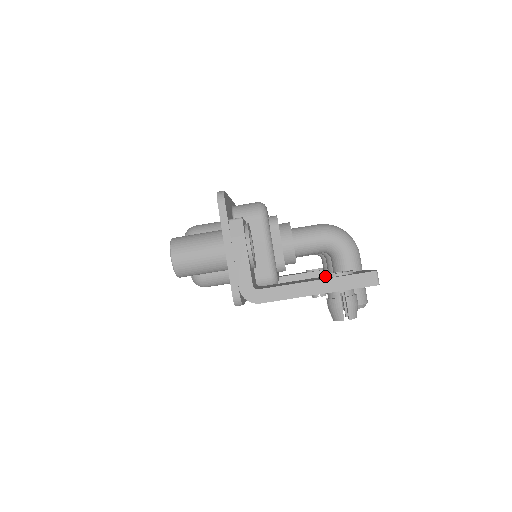
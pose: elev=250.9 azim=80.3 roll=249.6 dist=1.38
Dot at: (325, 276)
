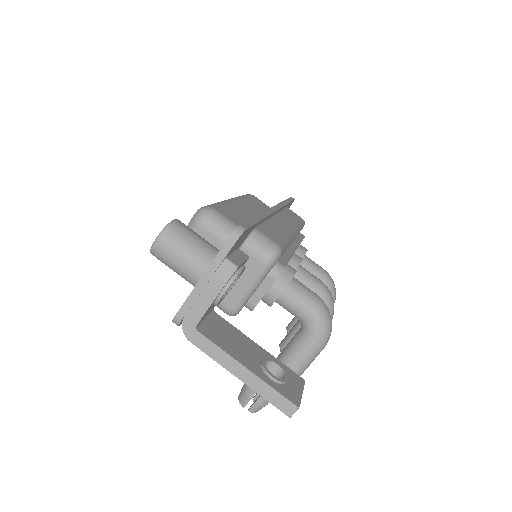
Dot at: (262, 366)
